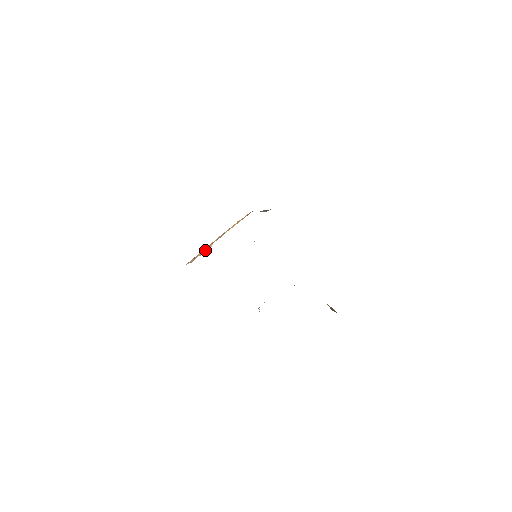
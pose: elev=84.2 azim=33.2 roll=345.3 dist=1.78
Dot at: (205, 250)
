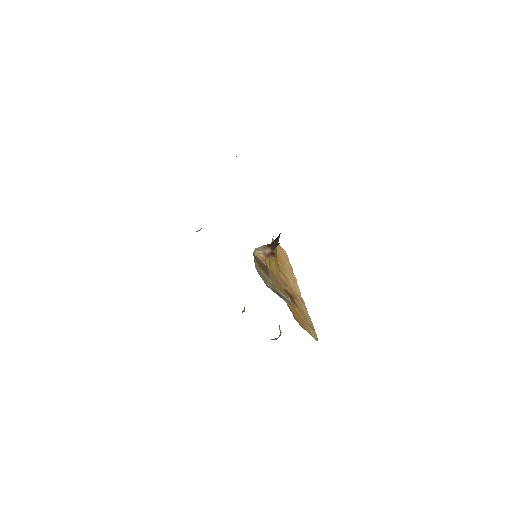
Dot at: occluded
